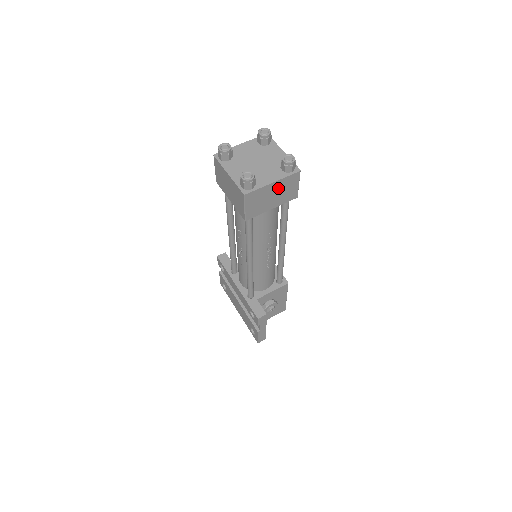
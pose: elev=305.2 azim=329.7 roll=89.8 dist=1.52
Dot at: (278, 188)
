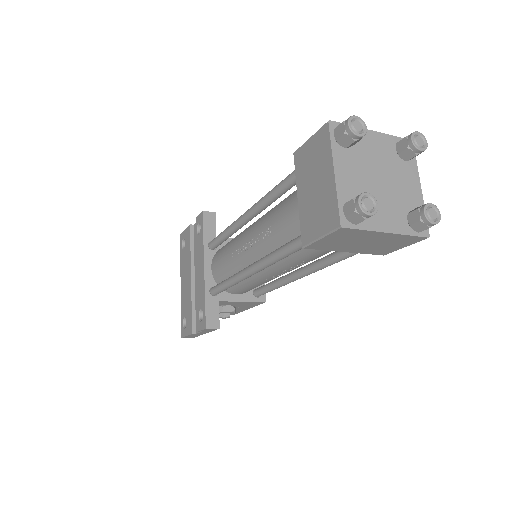
Dot at: (383, 239)
